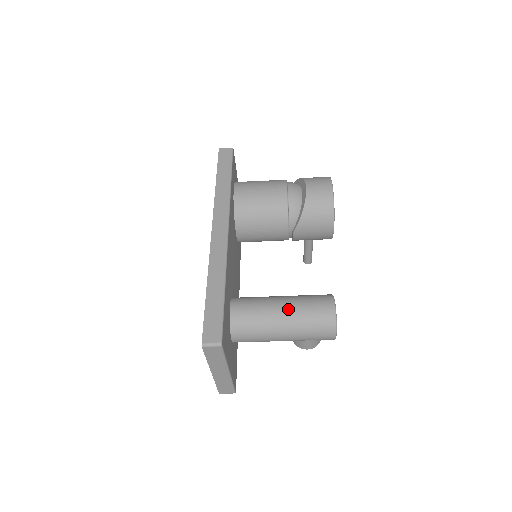
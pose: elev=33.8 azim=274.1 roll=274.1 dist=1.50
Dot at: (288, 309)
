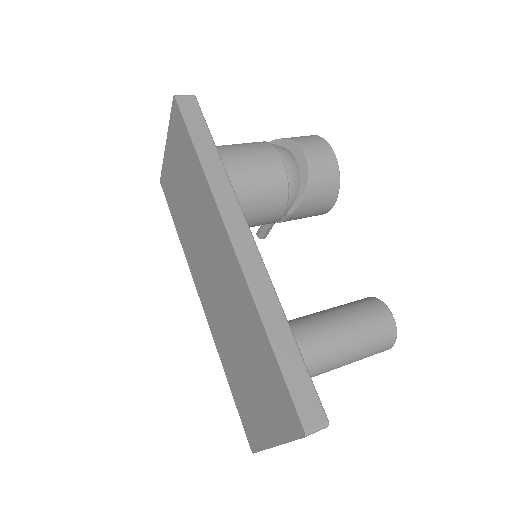
Dot at: (347, 332)
